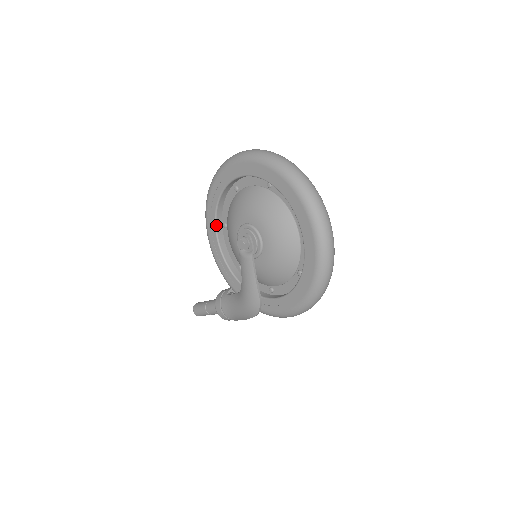
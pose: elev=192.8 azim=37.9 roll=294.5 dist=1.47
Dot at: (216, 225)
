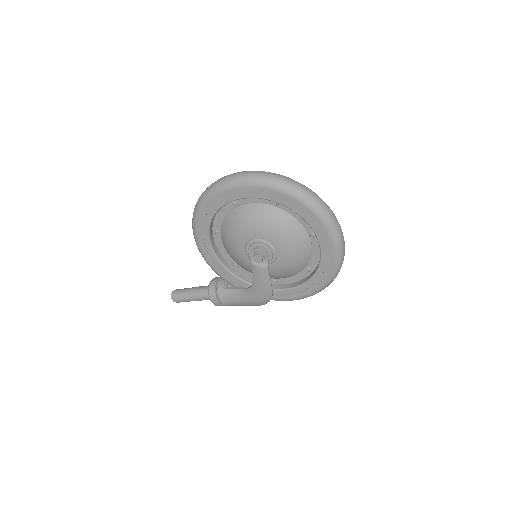
Dot at: (209, 234)
